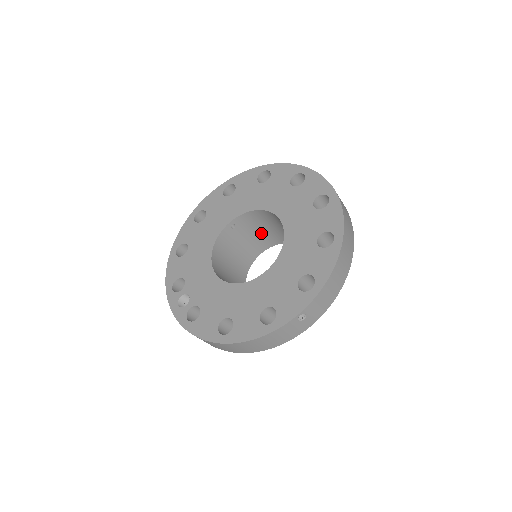
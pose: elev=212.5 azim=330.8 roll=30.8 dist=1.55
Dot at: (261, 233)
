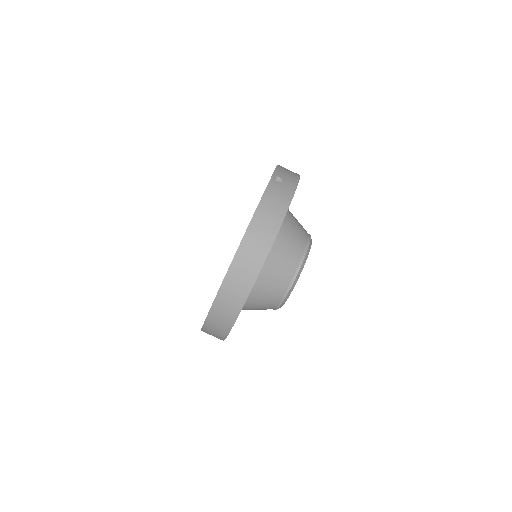
Dot at: occluded
